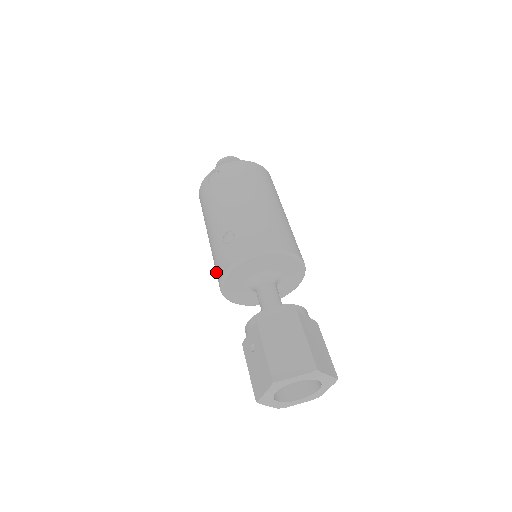
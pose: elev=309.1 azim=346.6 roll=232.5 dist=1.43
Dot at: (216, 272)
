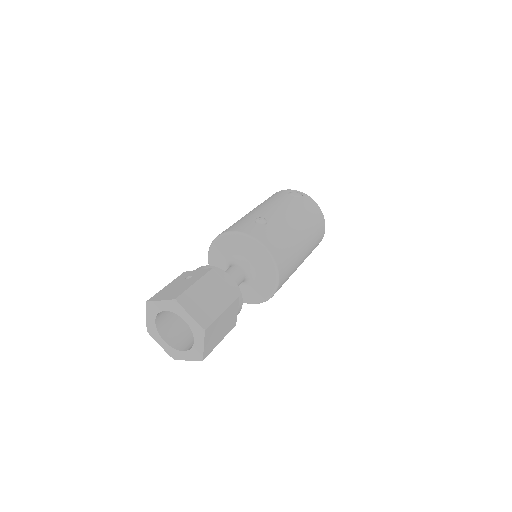
Dot at: occluded
